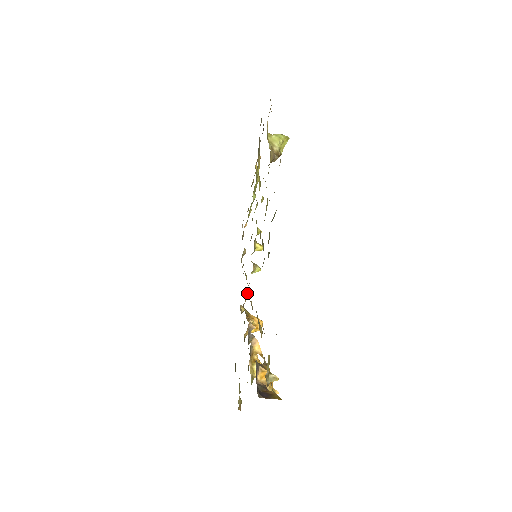
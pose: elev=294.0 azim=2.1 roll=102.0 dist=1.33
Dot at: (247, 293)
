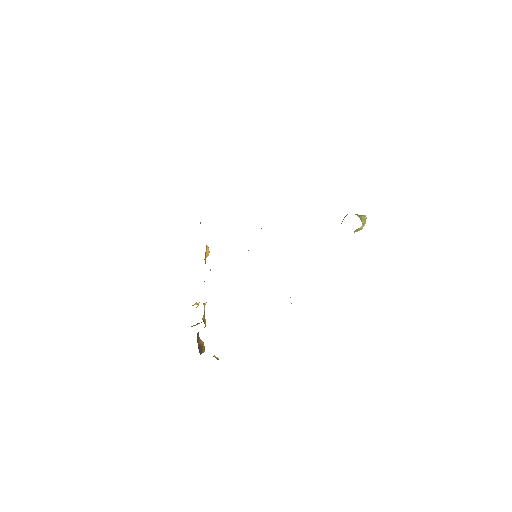
Dot at: occluded
